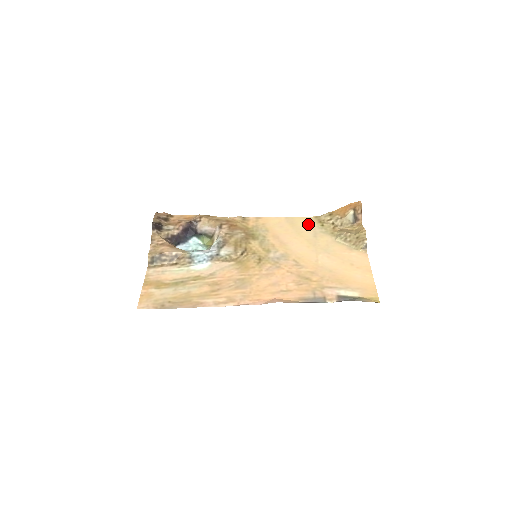
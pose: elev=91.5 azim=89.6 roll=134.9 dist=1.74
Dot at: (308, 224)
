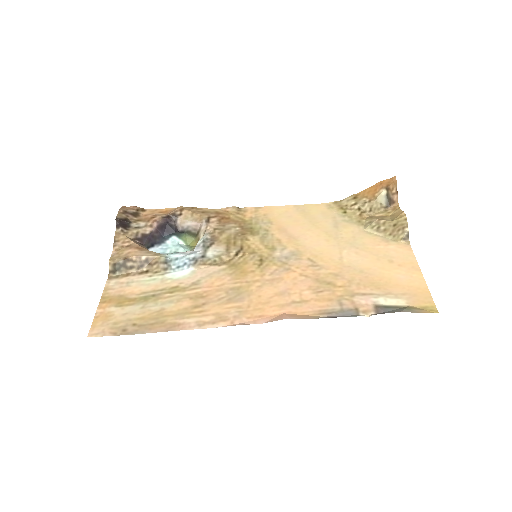
Dot at: (325, 212)
